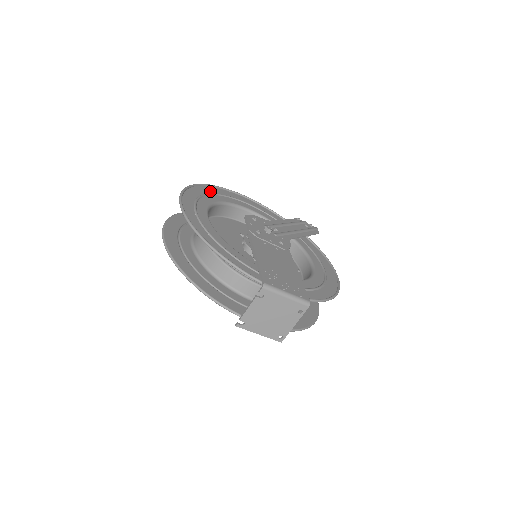
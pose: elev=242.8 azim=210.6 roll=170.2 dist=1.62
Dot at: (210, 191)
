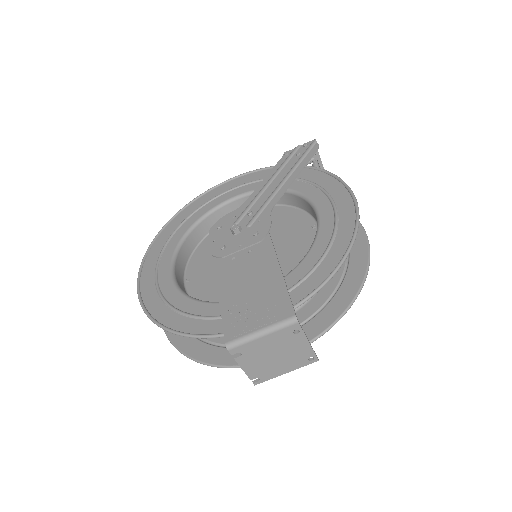
Dot at: (176, 224)
